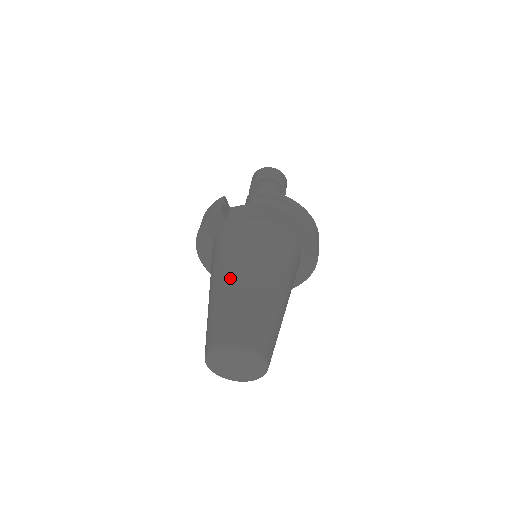
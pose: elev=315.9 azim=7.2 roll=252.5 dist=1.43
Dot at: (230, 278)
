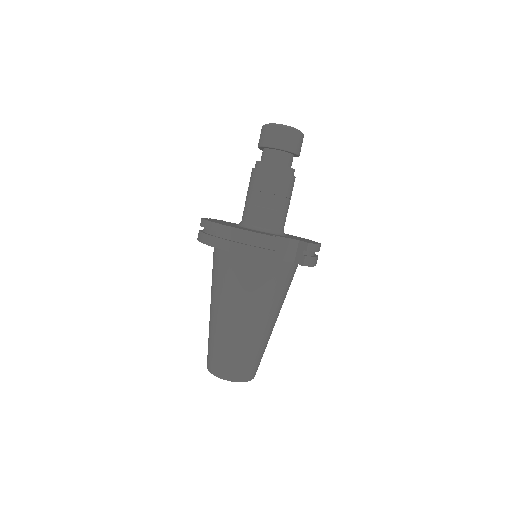
Dot at: (256, 325)
